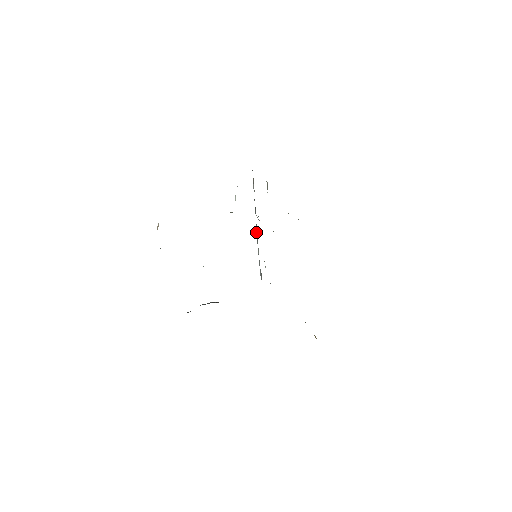
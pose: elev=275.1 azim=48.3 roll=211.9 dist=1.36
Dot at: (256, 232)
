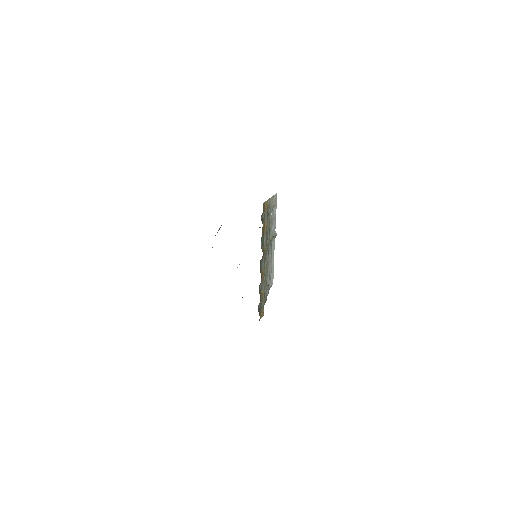
Dot at: (272, 244)
